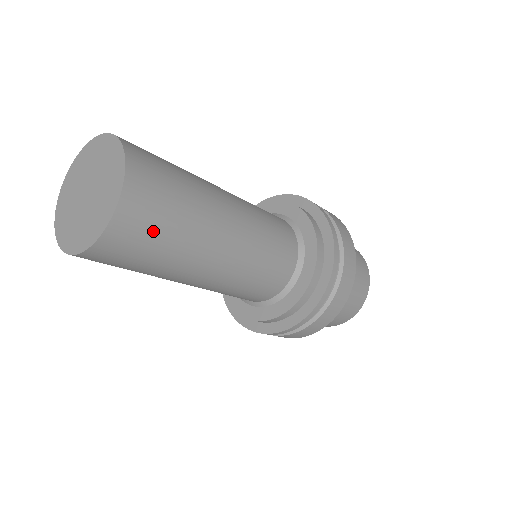
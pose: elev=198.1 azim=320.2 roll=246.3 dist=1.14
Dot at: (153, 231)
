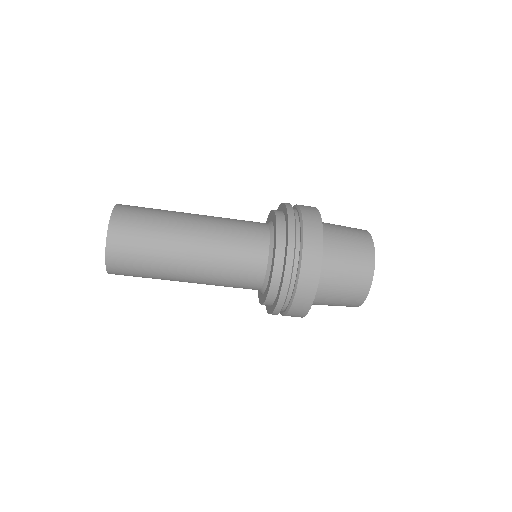
Dot at: (133, 263)
